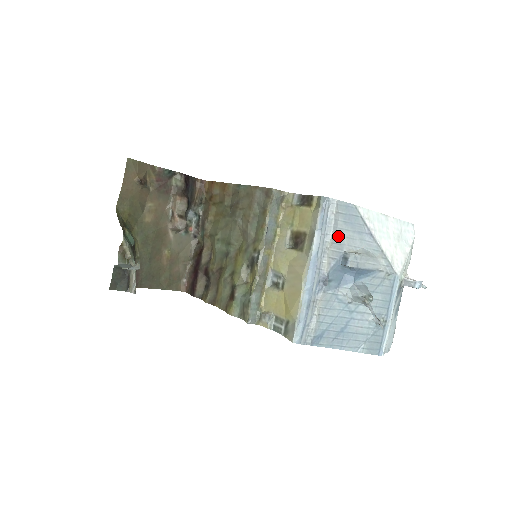
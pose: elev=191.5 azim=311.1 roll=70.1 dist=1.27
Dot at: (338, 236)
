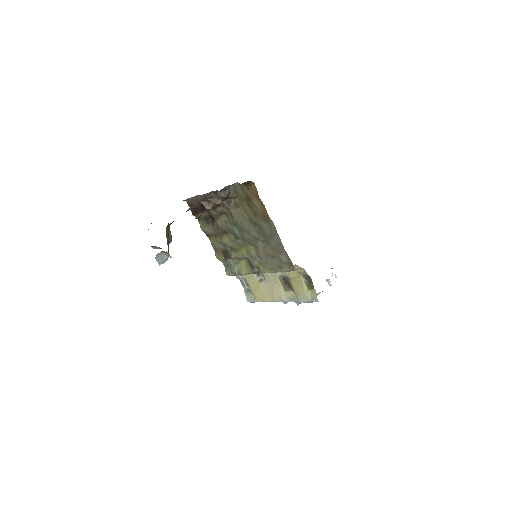
Dot at: occluded
